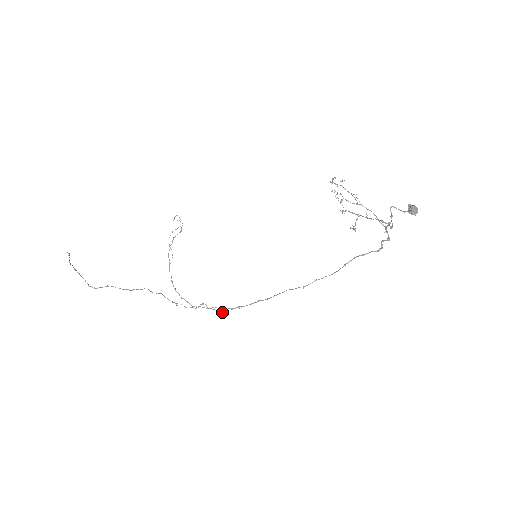
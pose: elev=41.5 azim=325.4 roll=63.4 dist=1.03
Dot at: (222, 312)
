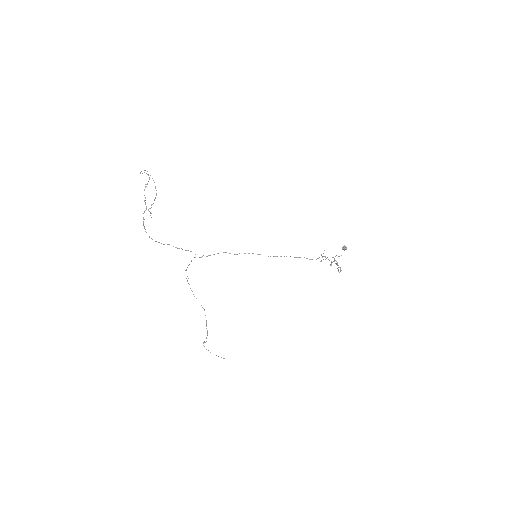
Dot at: occluded
